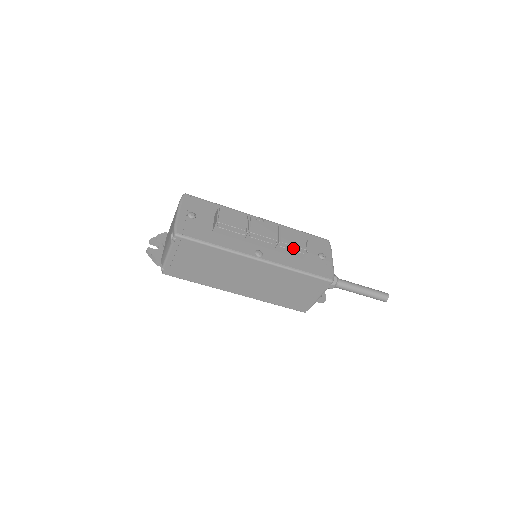
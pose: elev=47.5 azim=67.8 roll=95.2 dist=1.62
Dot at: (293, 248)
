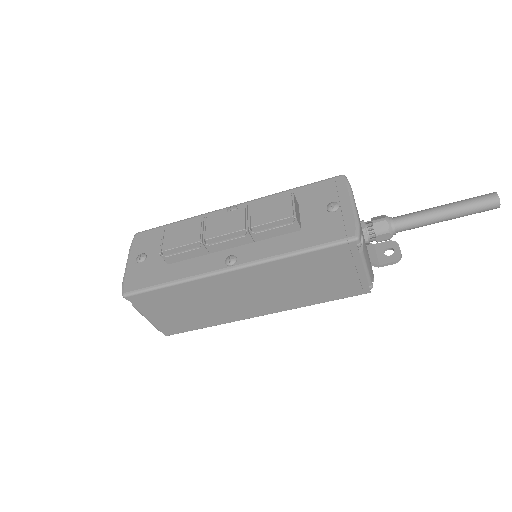
Dot at: (274, 225)
